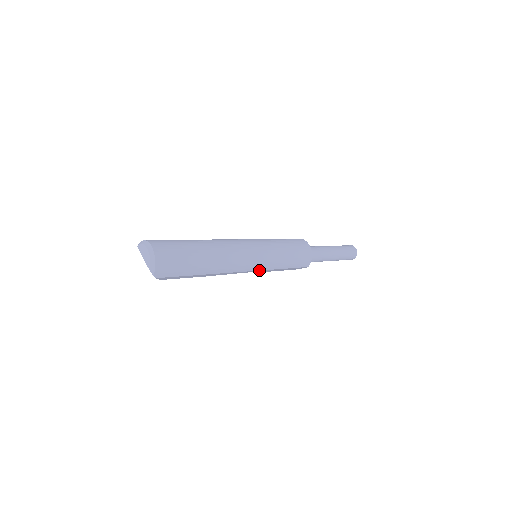
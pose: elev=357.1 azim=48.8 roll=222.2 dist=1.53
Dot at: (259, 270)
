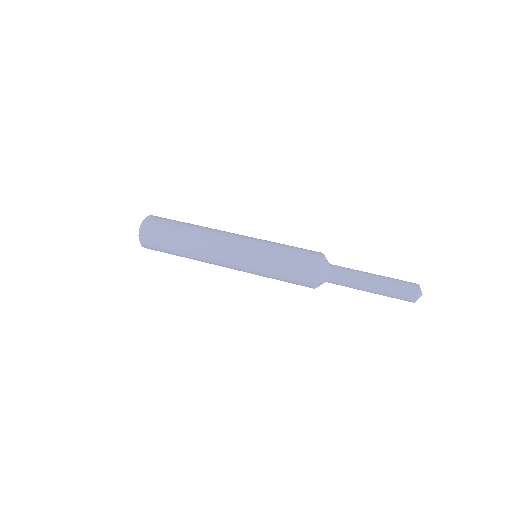
Dot at: occluded
